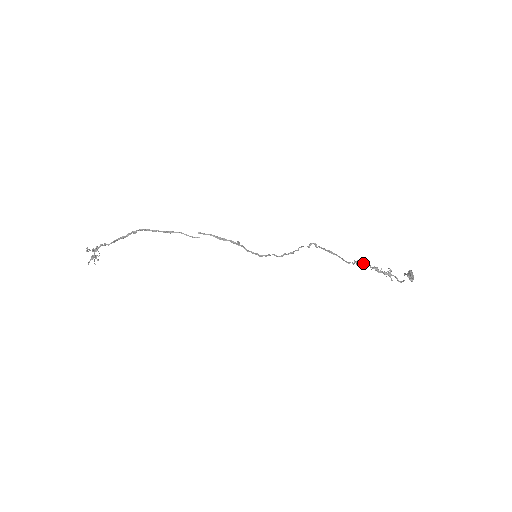
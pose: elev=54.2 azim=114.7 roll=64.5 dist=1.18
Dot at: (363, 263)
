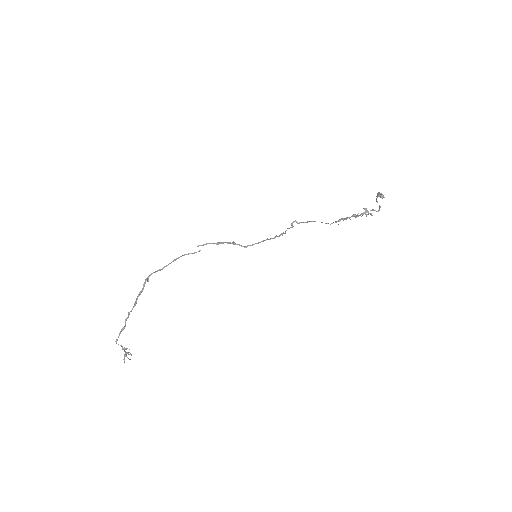
Dot at: (342, 219)
